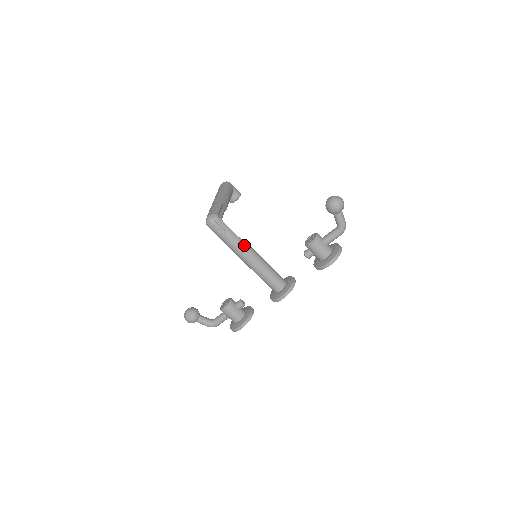
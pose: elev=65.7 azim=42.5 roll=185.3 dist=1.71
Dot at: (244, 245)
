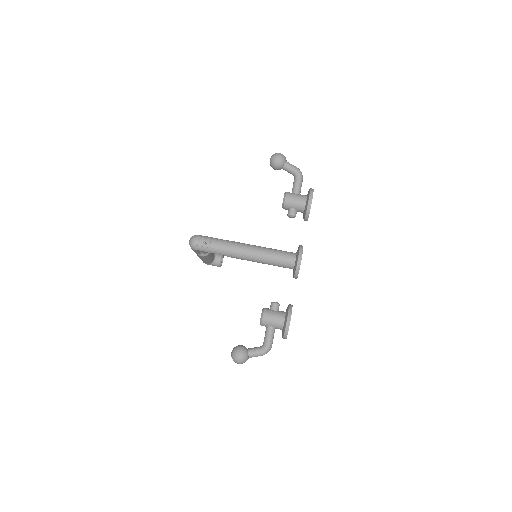
Dot at: (234, 242)
